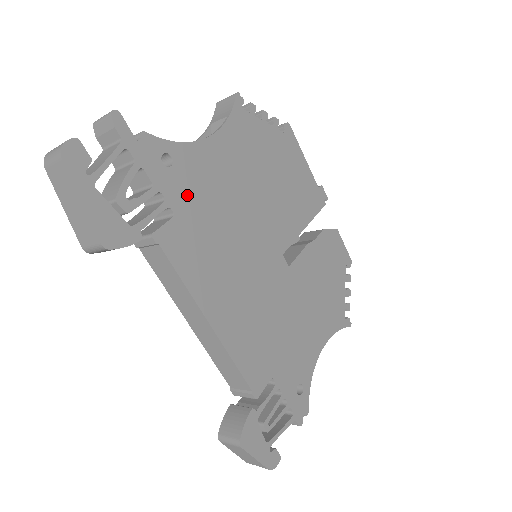
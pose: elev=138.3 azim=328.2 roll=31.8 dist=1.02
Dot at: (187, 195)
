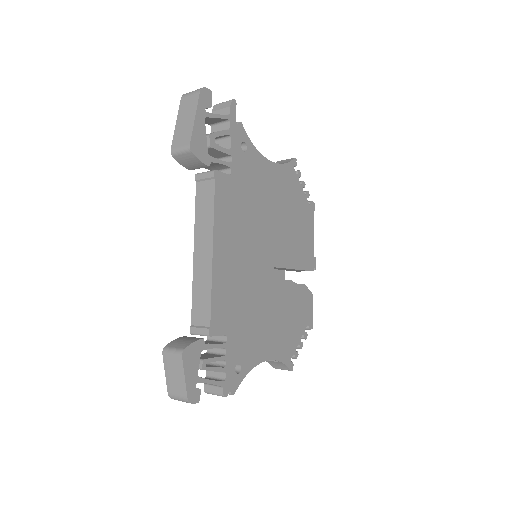
Dot at: (243, 173)
